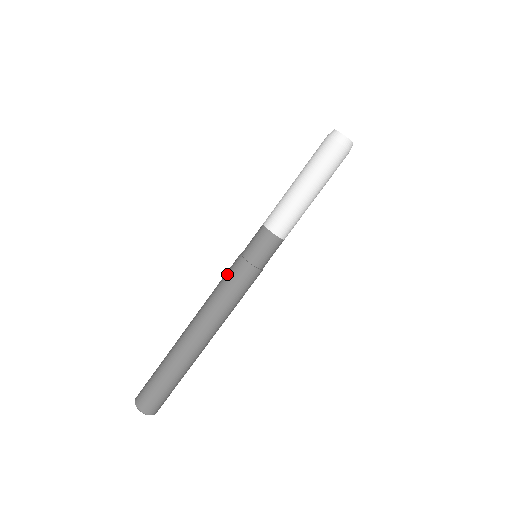
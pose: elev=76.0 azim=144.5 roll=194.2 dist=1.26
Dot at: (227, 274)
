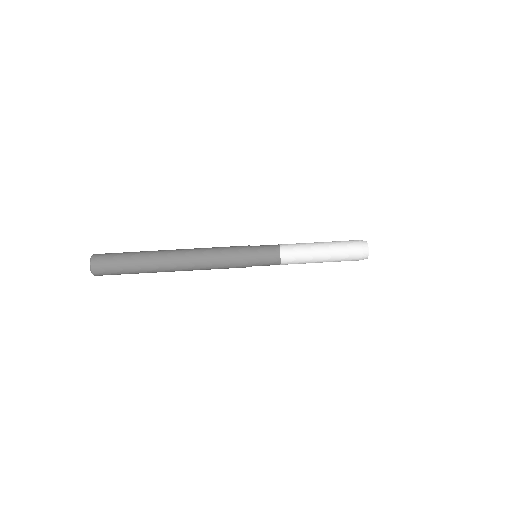
Dot at: (231, 248)
